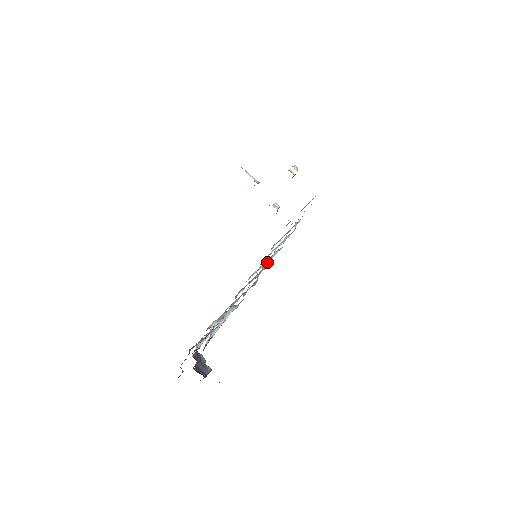
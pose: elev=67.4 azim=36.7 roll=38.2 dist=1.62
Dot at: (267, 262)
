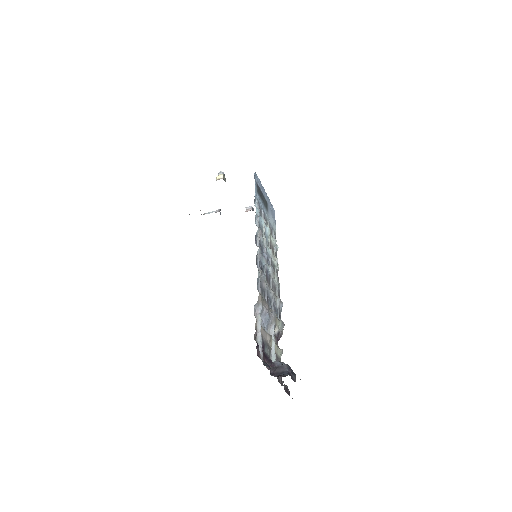
Dot at: (265, 251)
